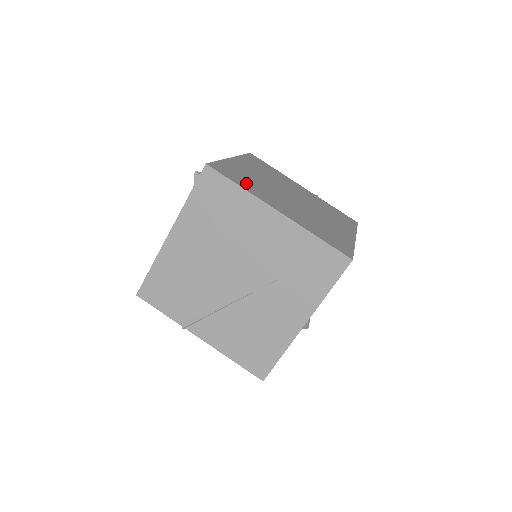
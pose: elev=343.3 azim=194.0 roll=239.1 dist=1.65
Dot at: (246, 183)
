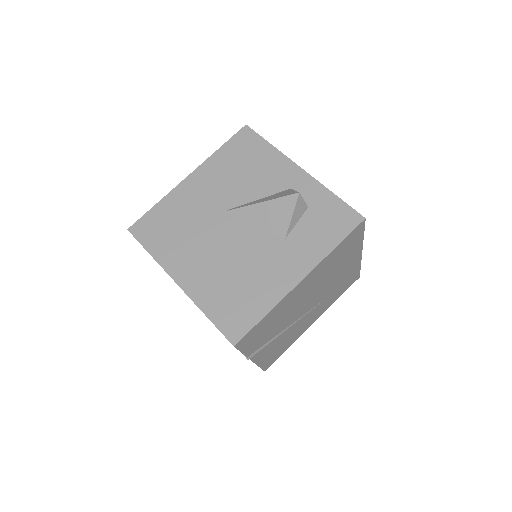
Dot at: occluded
